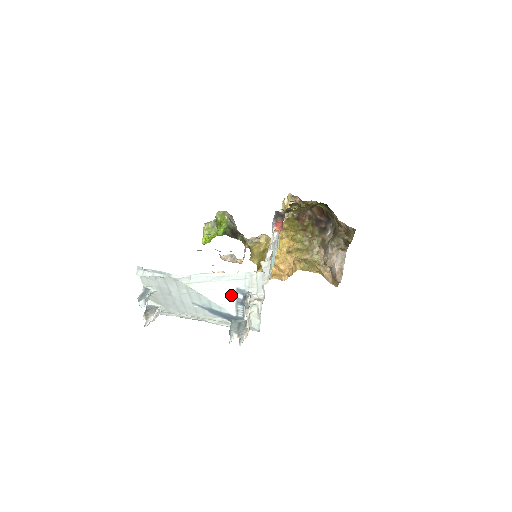
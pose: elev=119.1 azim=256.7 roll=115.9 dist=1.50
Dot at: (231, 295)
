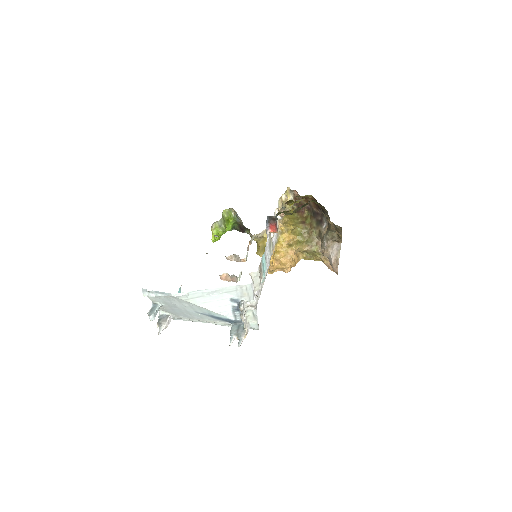
Dot at: (227, 304)
